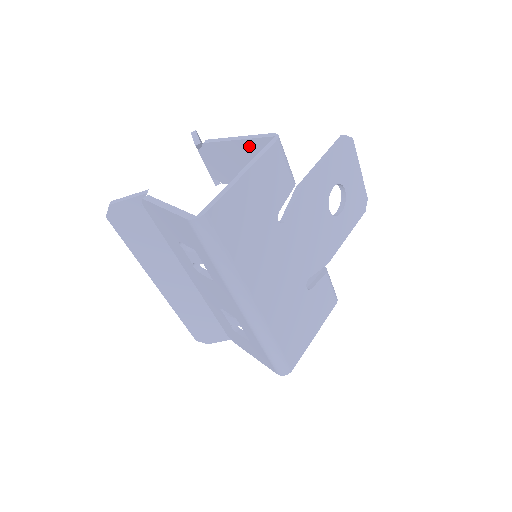
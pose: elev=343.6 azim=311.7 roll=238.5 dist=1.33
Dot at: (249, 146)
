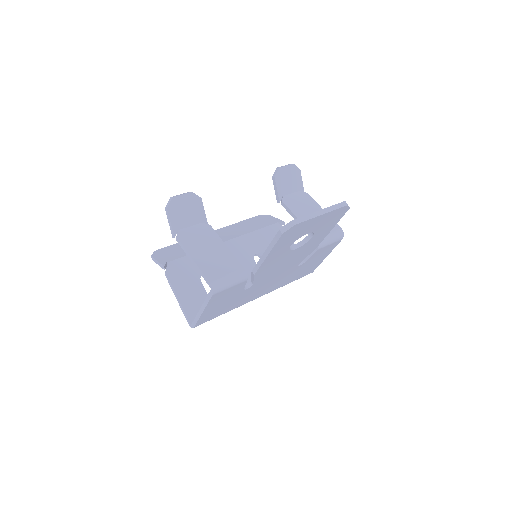
Dot at: occluded
